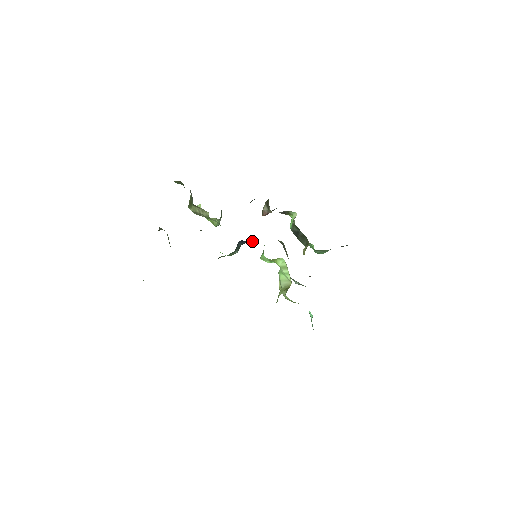
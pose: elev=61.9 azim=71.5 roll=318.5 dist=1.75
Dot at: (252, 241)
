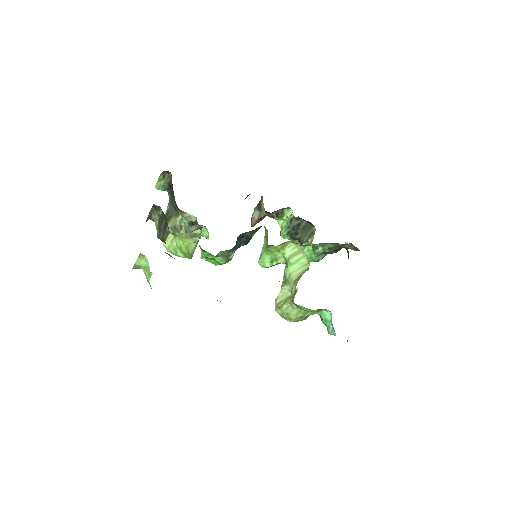
Dot at: (249, 241)
